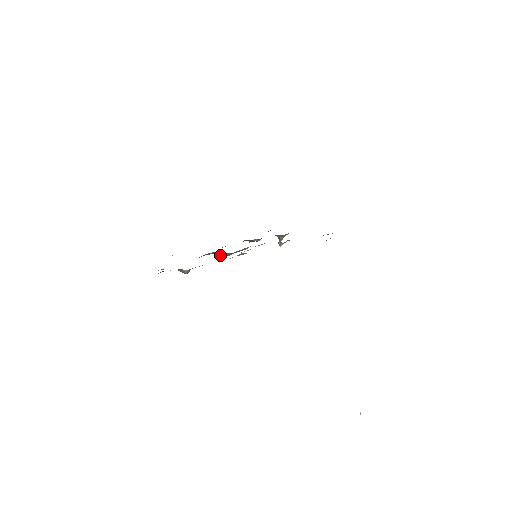
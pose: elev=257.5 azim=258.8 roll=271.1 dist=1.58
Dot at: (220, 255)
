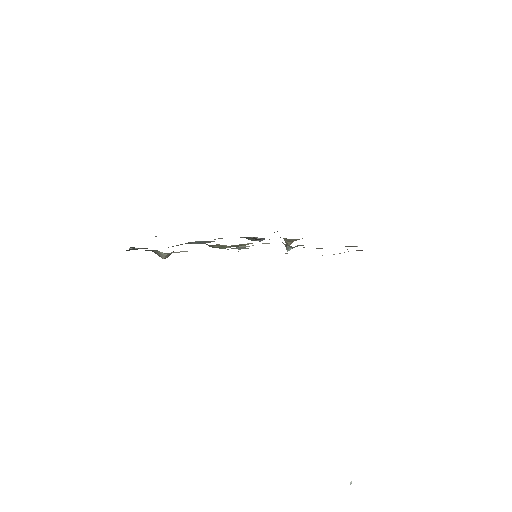
Dot at: (211, 245)
